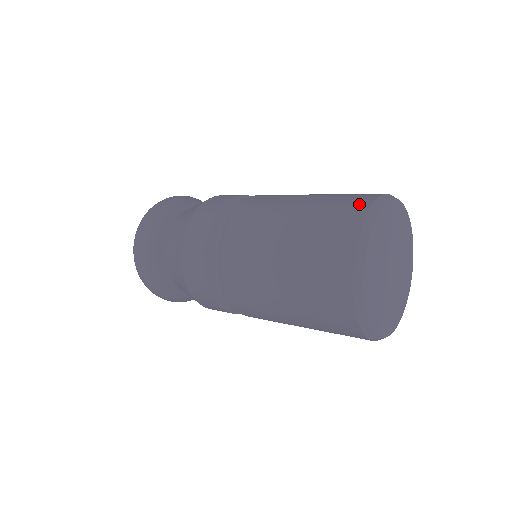
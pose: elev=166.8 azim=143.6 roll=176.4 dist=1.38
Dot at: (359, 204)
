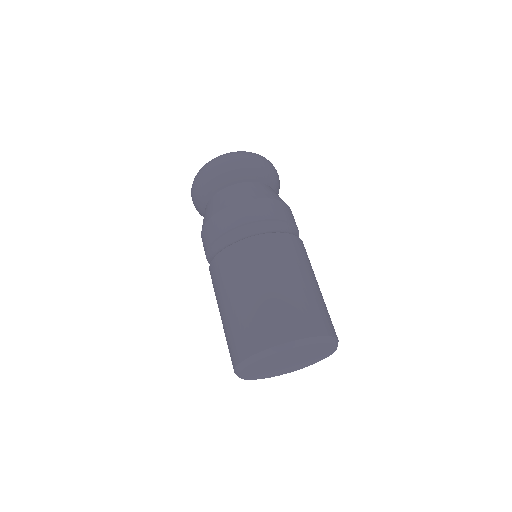
Dot at: (275, 335)
